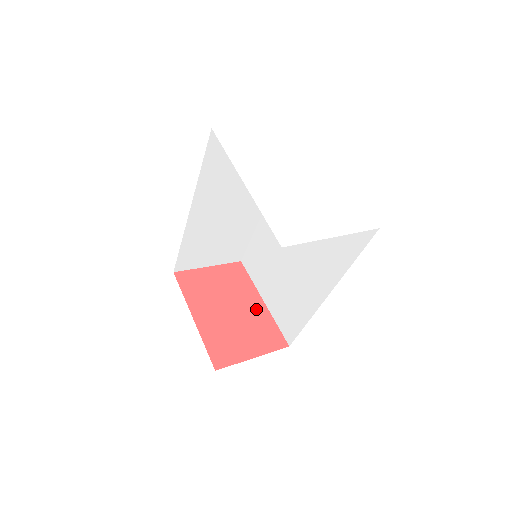
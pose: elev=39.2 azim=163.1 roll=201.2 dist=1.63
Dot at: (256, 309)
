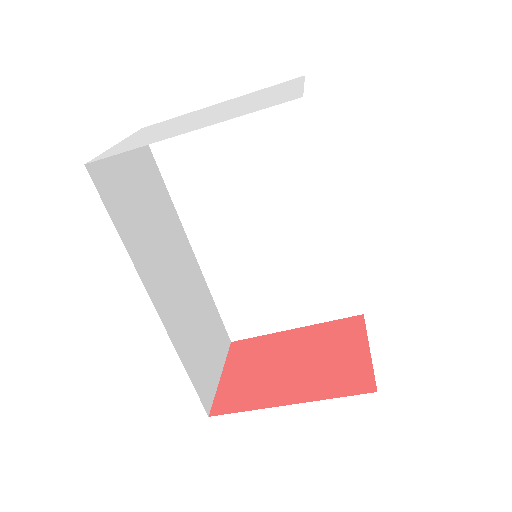
Dot at: (302, 337)
